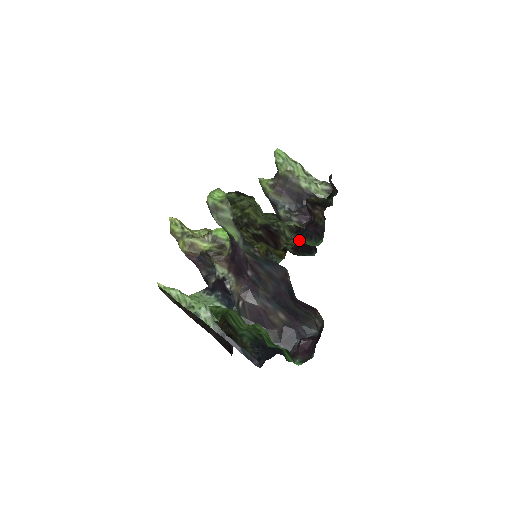
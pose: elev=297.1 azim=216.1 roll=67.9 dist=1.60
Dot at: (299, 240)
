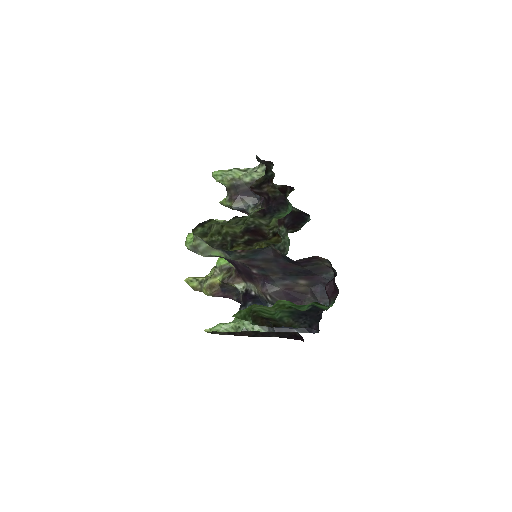
Dot at: (276, 219)
